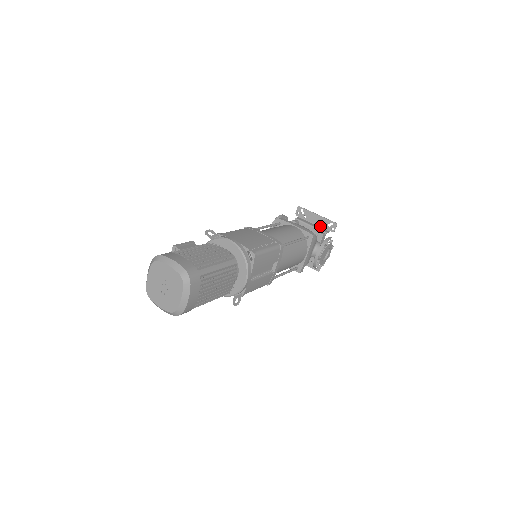
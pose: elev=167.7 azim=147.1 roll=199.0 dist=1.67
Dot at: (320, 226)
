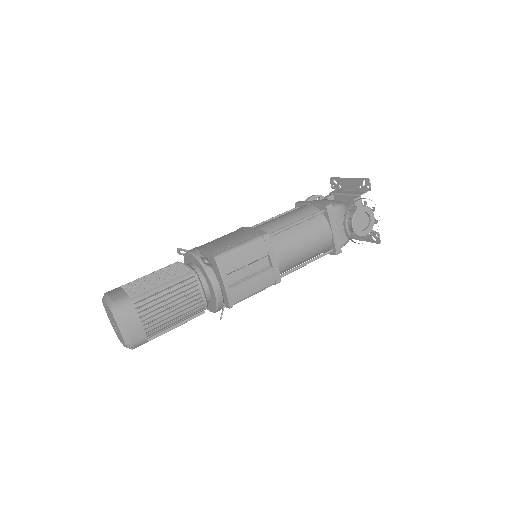
Dot at: (356, 190)
